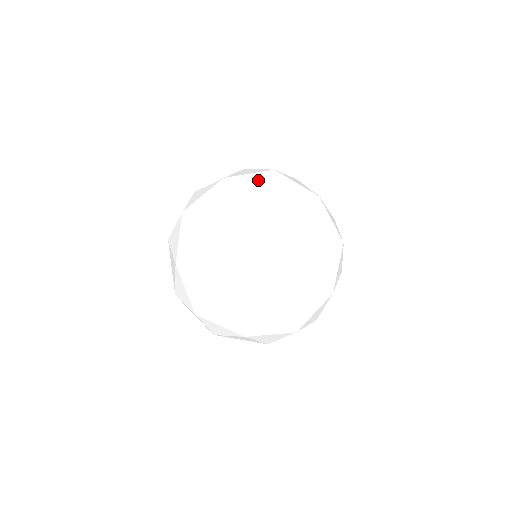
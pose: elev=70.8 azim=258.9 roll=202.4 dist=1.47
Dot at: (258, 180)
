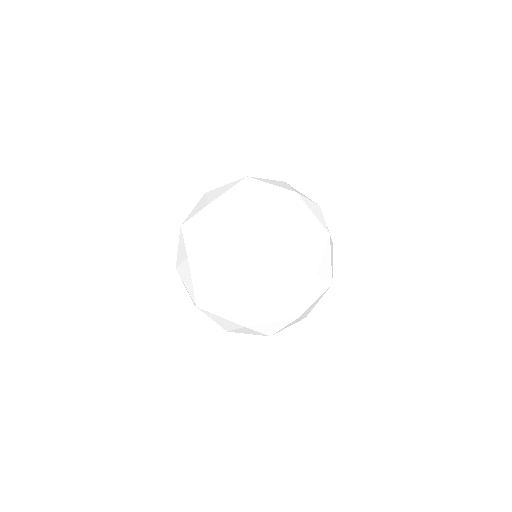
Dot at: occluded
